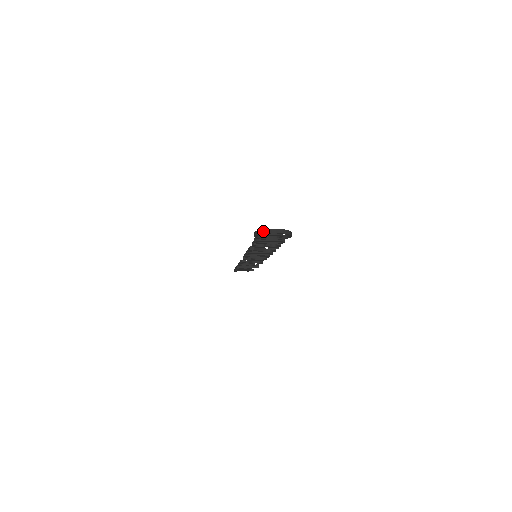
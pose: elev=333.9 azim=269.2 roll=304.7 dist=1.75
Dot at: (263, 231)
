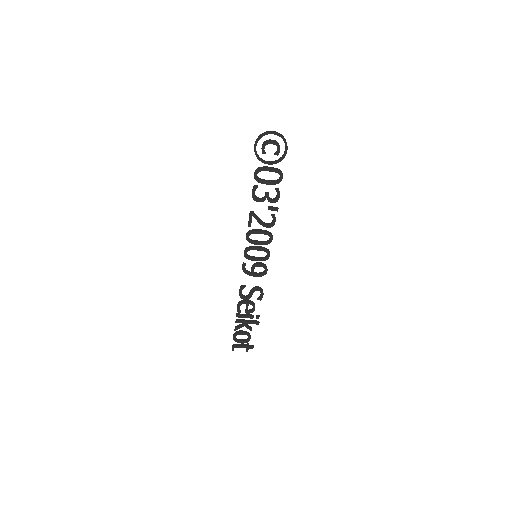
Dot at: (262, 134)
